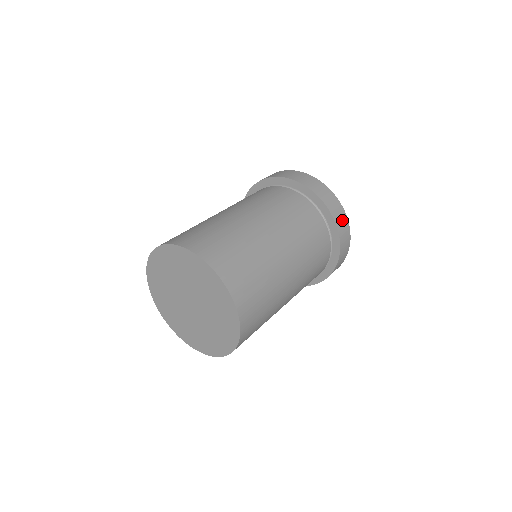
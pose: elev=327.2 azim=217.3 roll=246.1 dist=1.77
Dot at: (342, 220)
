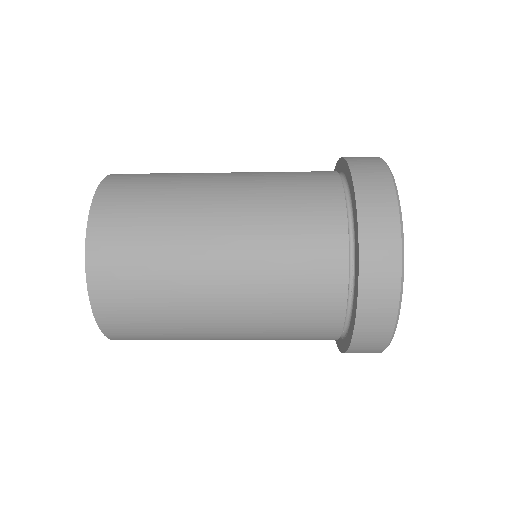
Dot at: occluded
